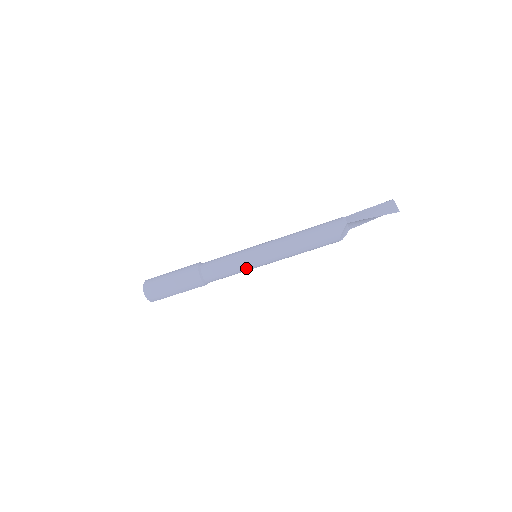
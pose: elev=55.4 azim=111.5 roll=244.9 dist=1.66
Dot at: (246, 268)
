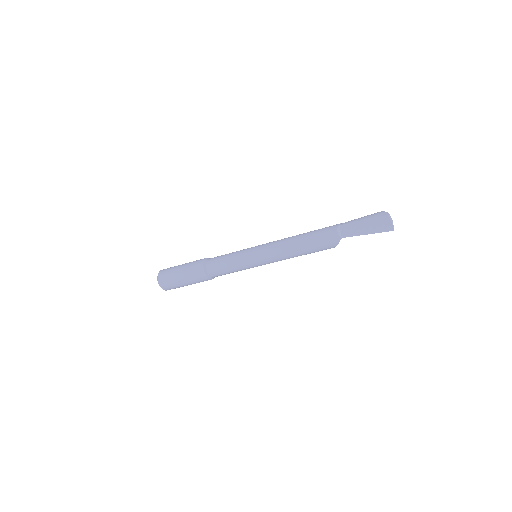
Dot at: (249, 268)
